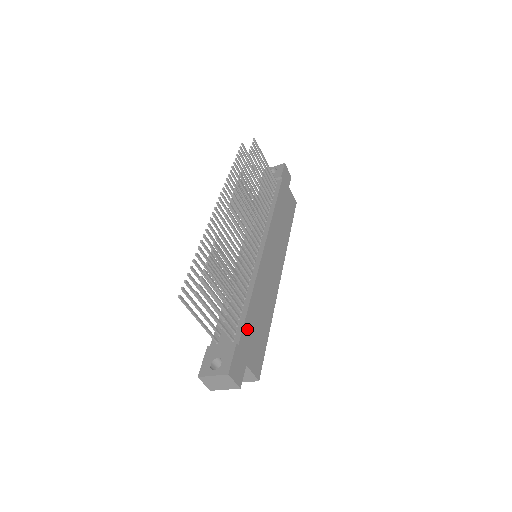
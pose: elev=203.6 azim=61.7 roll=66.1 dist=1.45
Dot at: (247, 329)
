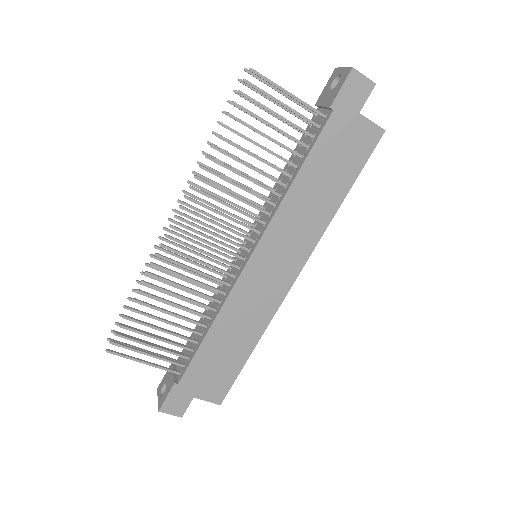
Dot at: (197, 365)
